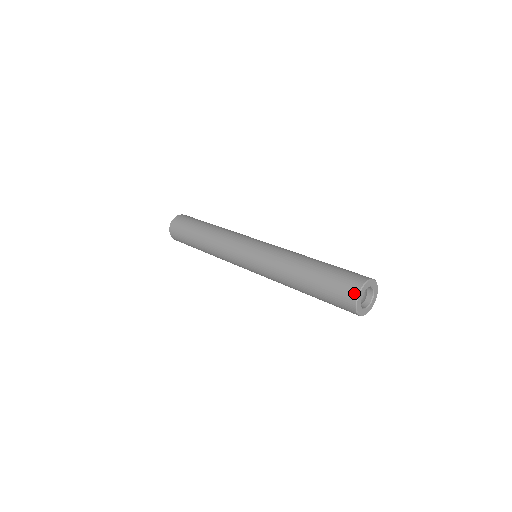
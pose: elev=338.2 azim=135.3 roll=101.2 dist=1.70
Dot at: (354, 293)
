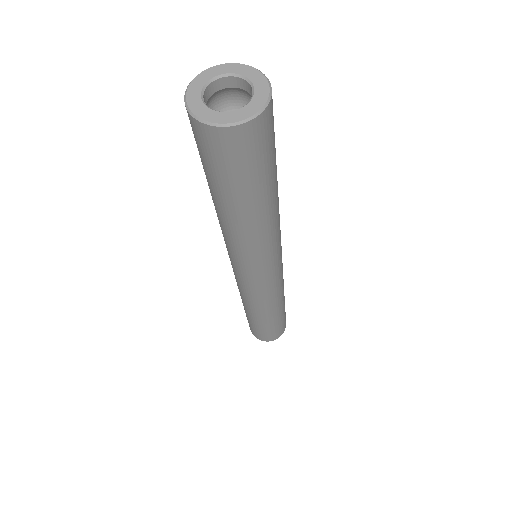
Dot at: occluded
